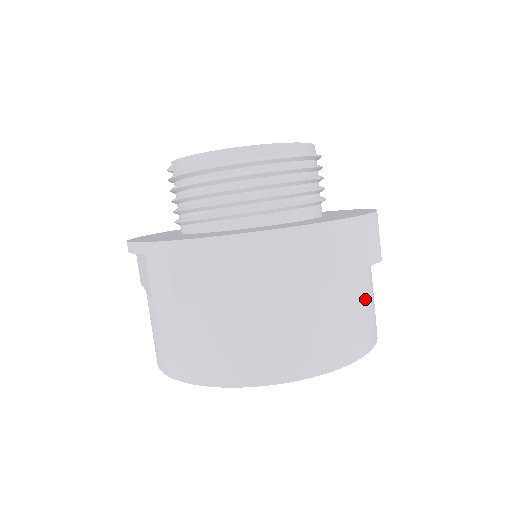
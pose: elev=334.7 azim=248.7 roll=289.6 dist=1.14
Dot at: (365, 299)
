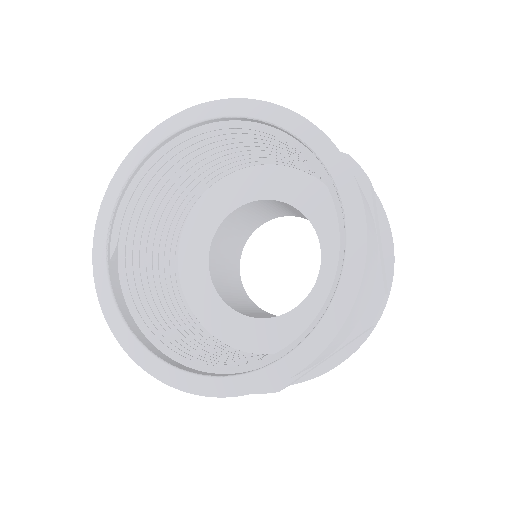
Dot at: occluded
